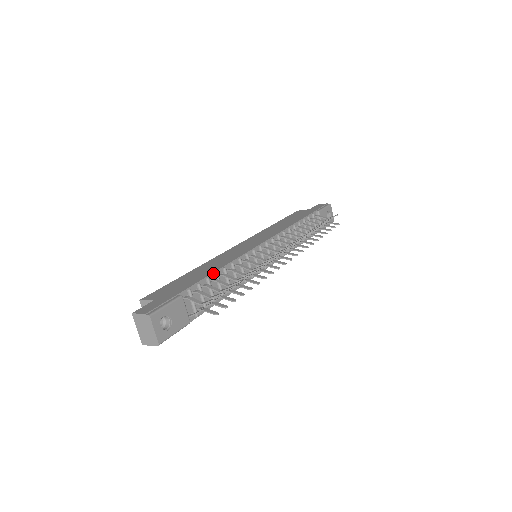
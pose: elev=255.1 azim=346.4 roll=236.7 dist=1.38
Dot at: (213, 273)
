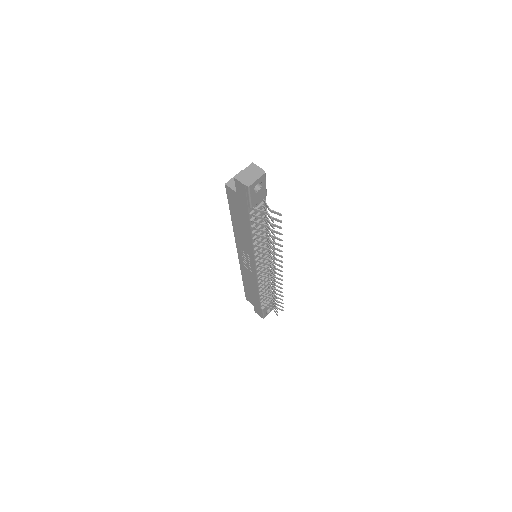
Dot at: occluded
